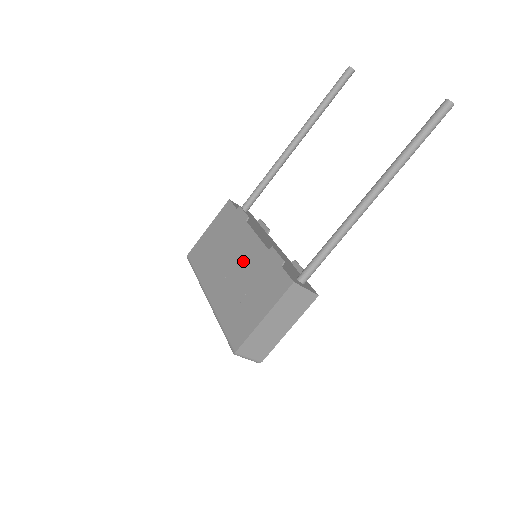
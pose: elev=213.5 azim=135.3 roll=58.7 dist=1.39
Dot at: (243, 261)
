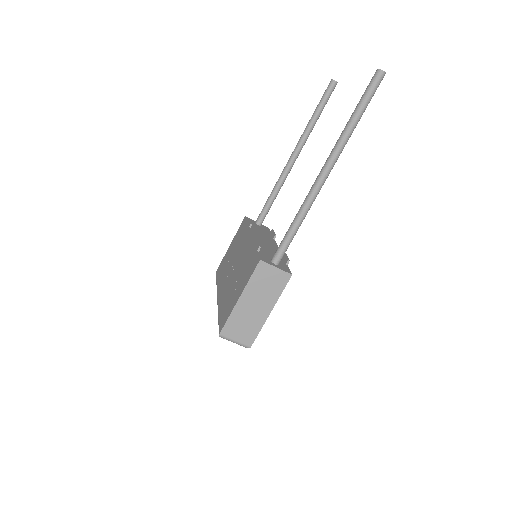
Dot at: (240, 259)
